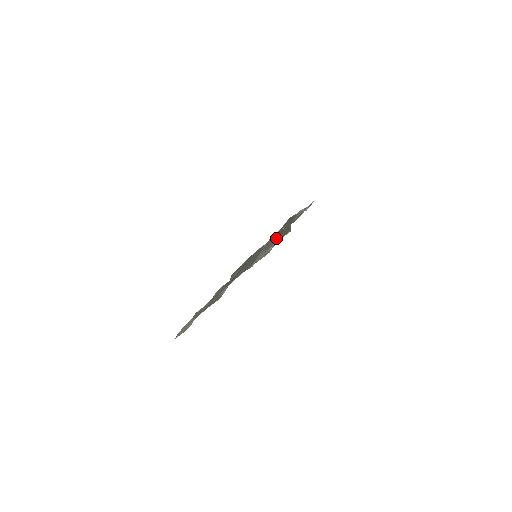
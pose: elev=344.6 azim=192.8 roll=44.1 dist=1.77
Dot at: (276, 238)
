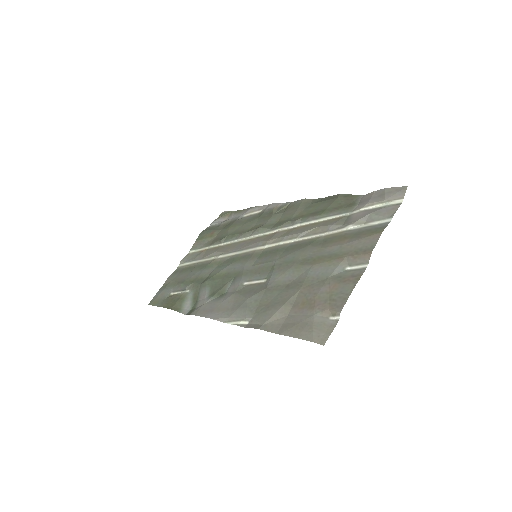
Dot at: (333, 210)
